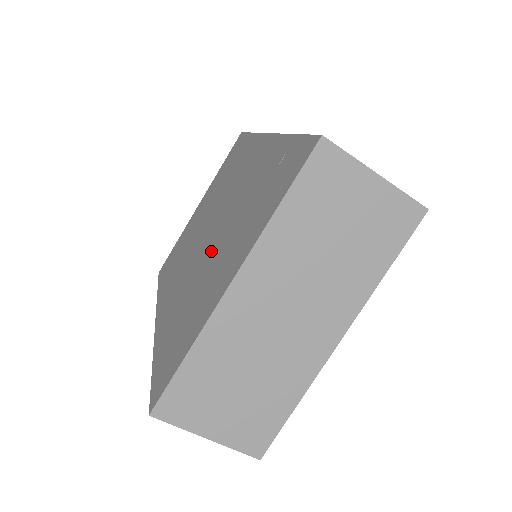
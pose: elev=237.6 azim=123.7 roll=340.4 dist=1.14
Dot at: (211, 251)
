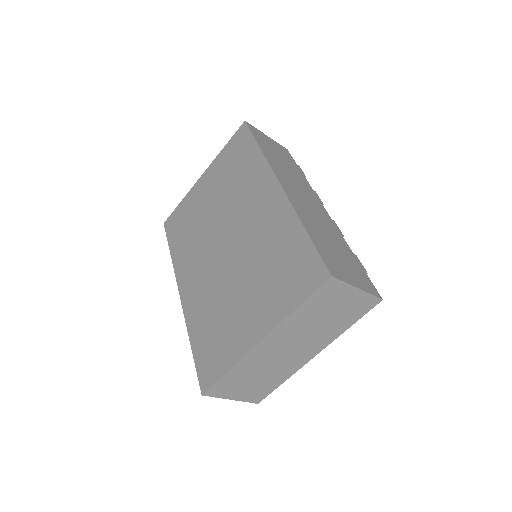
Dot at: (233, 279)
